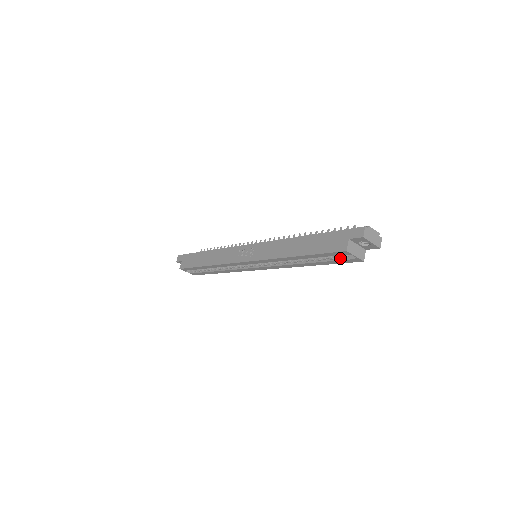
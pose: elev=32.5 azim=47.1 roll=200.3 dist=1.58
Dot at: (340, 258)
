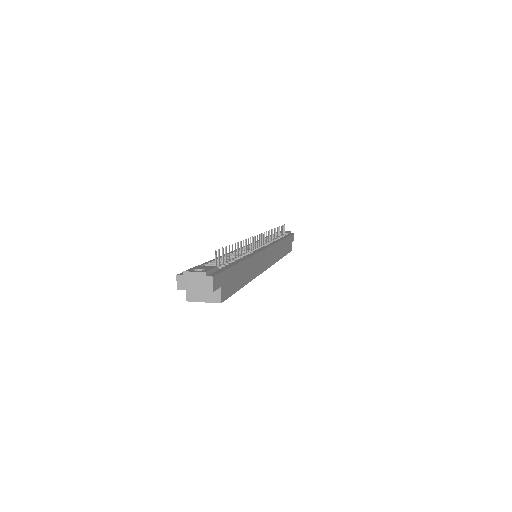
Dot at: occluded
